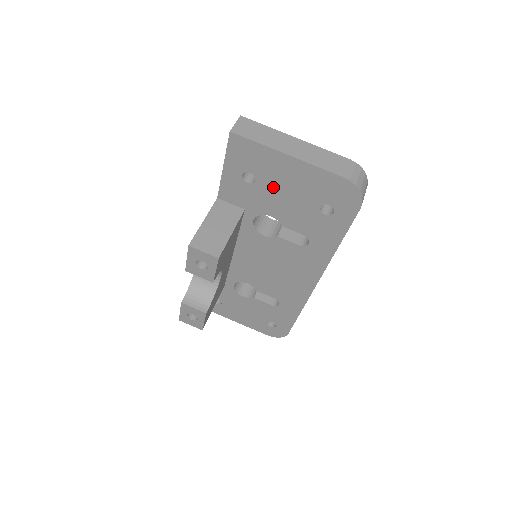
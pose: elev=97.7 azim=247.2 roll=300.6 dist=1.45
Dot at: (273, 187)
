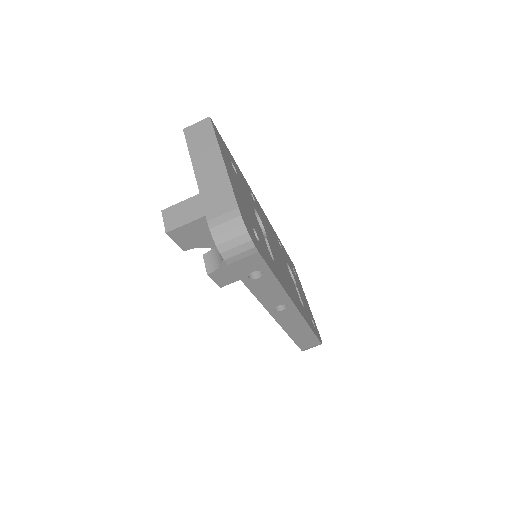
Dot at: occluded
